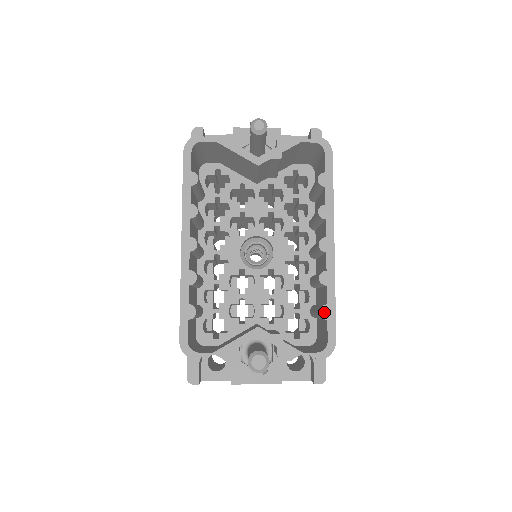
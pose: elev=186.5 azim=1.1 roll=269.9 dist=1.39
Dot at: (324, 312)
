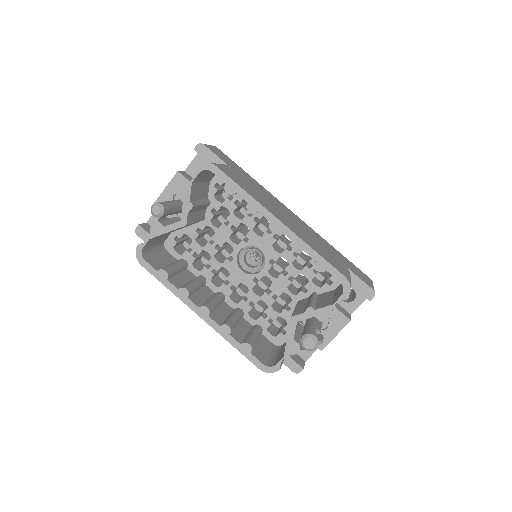
Dot at: (319, 268)
